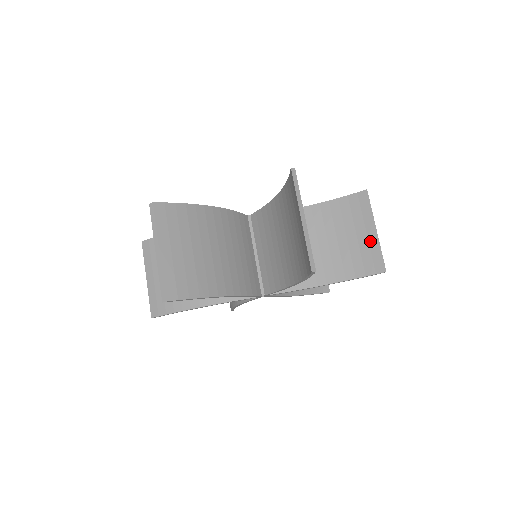
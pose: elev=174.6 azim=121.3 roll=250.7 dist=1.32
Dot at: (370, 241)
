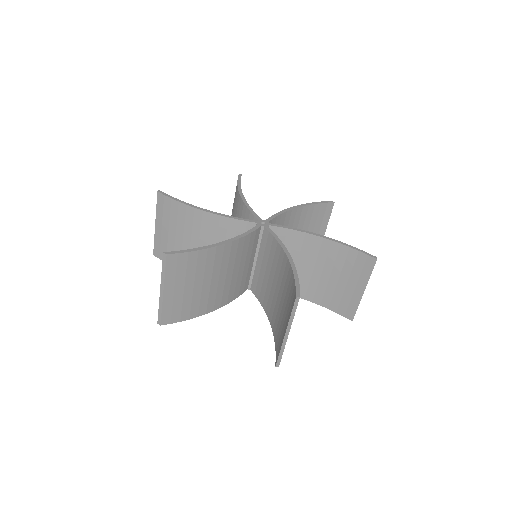
Dot at: occluded
